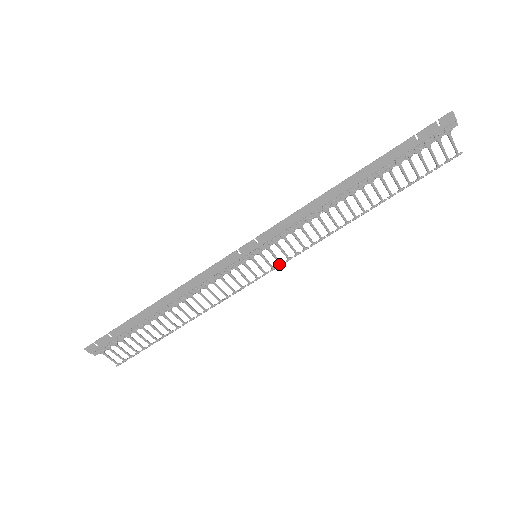
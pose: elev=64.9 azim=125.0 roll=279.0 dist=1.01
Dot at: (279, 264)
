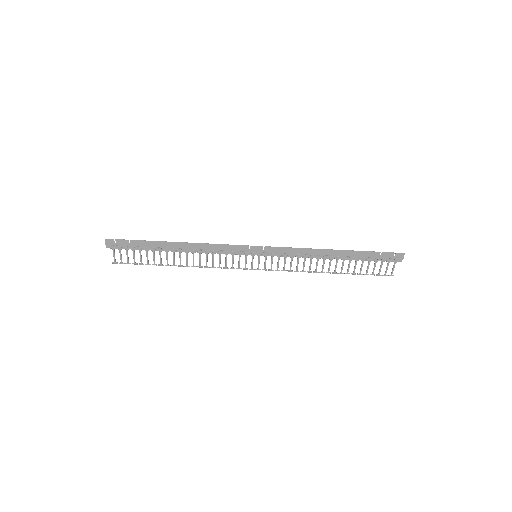
Dot at: (264, 269)
